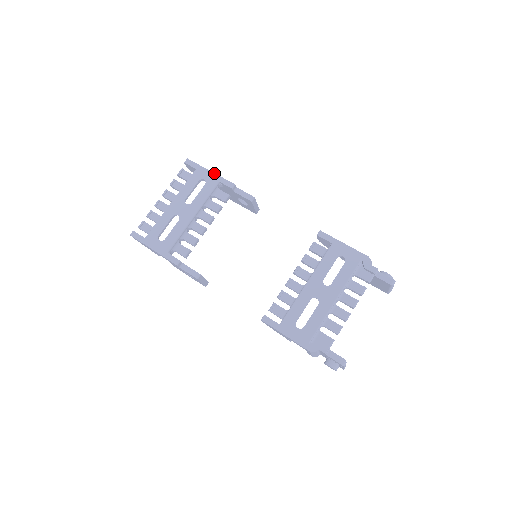
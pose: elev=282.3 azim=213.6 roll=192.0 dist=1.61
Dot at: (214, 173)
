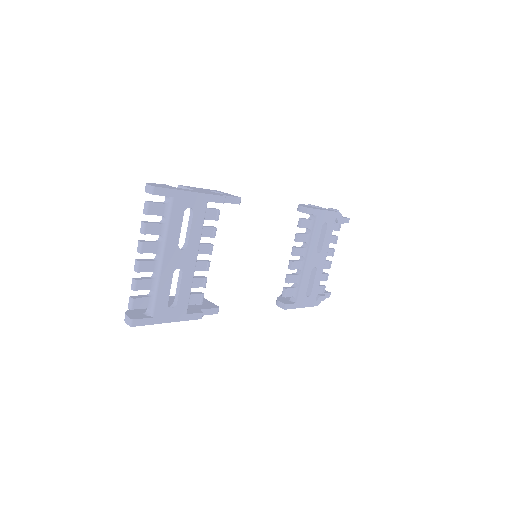
Dot at: (198, 193)
